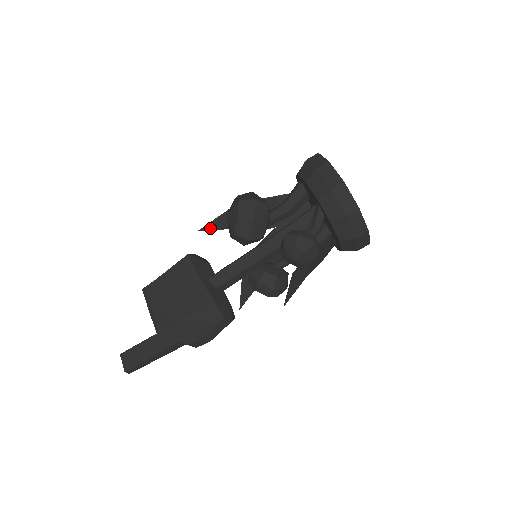
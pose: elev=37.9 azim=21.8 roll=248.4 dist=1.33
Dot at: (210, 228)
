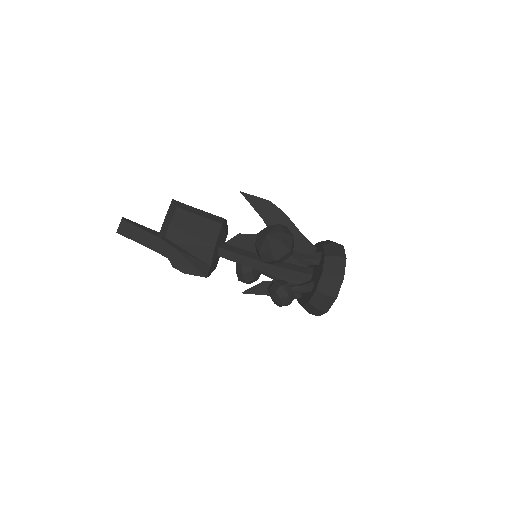
Dot at: (248, 199)
